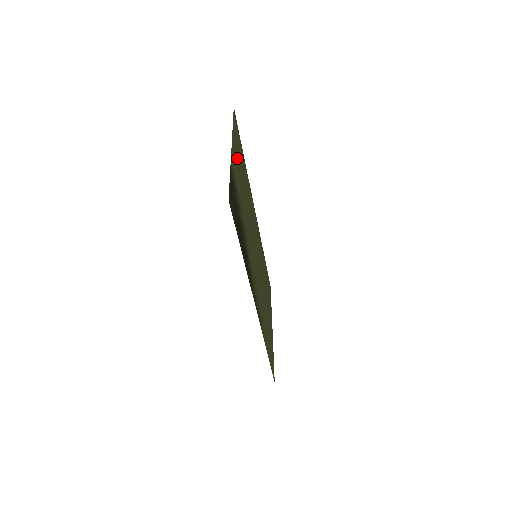
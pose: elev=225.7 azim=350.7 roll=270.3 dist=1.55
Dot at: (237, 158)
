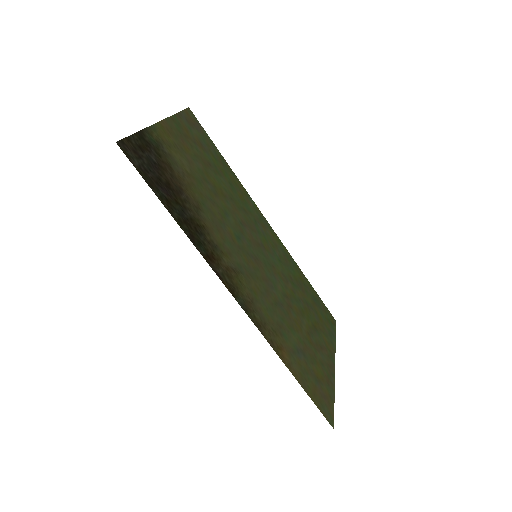
Dot at: (187, 143)
